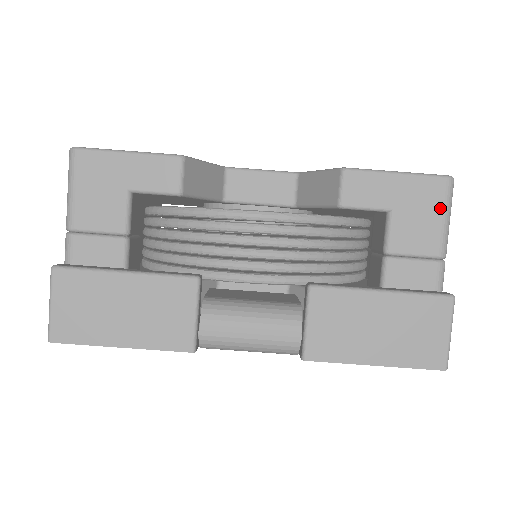
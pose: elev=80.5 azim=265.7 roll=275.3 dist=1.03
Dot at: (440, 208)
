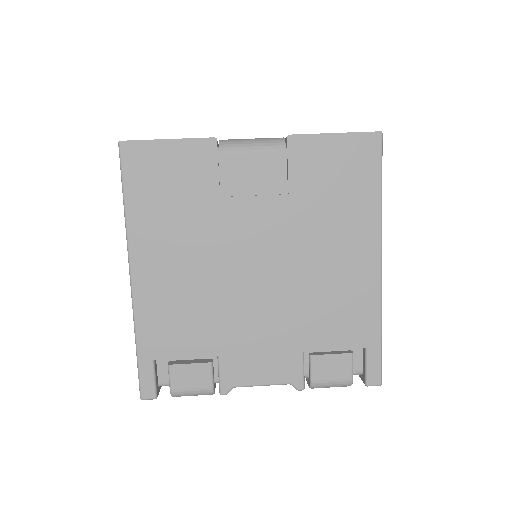
Dot at: occluded
